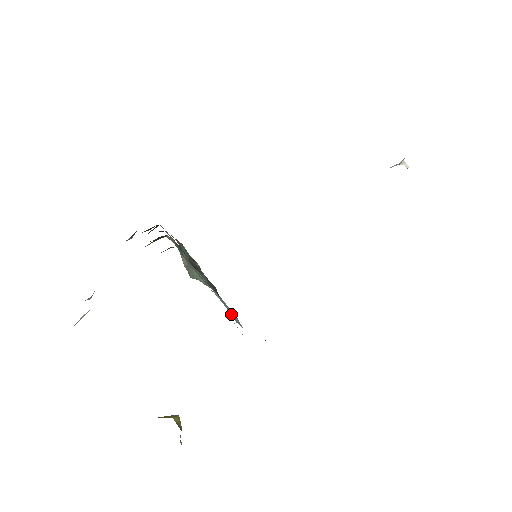
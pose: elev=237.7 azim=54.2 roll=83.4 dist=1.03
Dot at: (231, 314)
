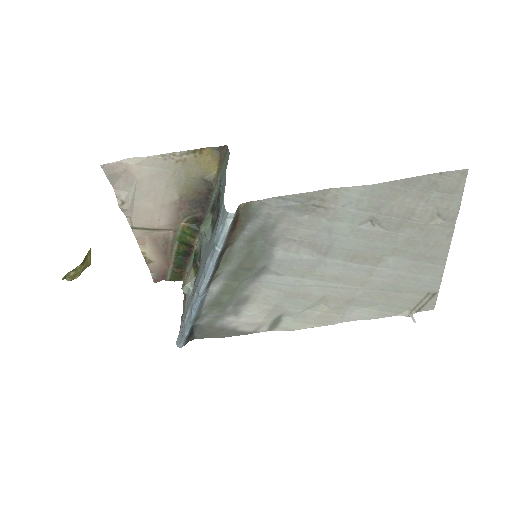
Dot at: (210, 246)
